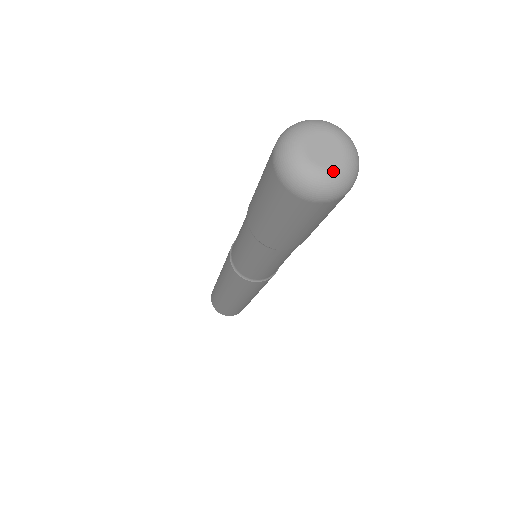
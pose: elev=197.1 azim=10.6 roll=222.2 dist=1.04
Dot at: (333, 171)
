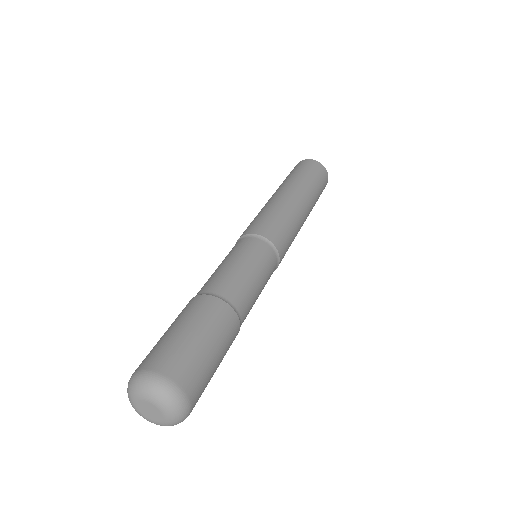
Dot at: (161, 424)
